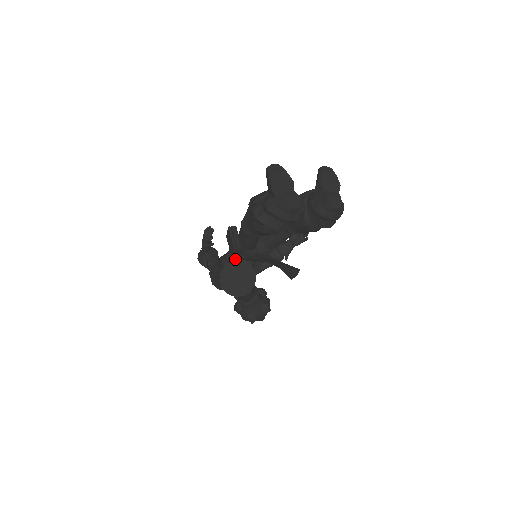
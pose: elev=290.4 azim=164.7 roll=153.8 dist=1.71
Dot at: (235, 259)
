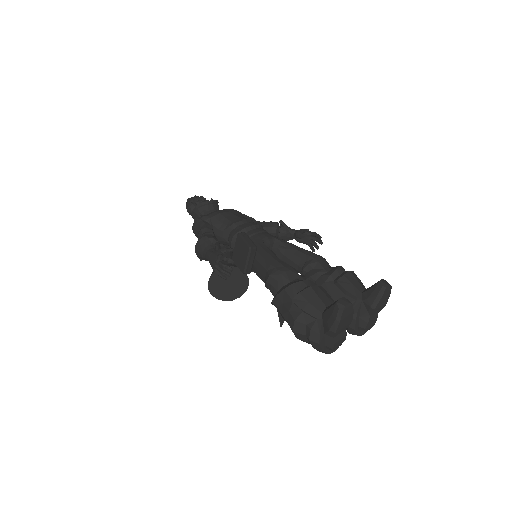
Dot at: occluded
